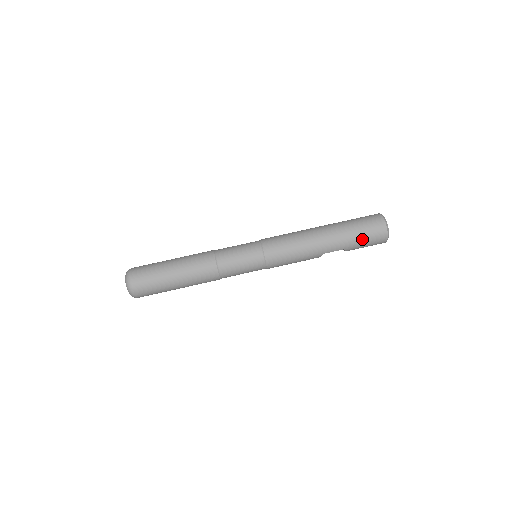
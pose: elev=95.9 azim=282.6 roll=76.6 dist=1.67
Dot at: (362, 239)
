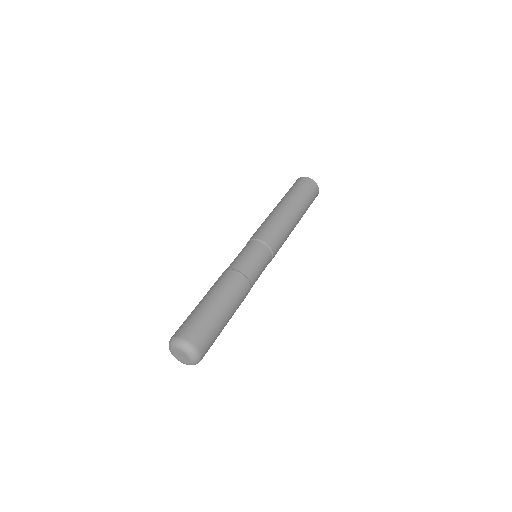
Dot at: (310, 202)
